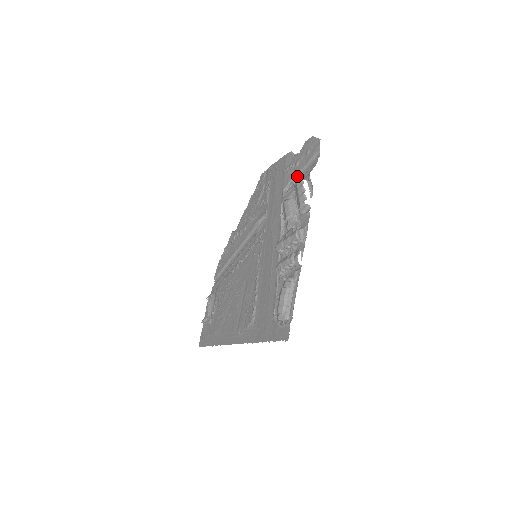
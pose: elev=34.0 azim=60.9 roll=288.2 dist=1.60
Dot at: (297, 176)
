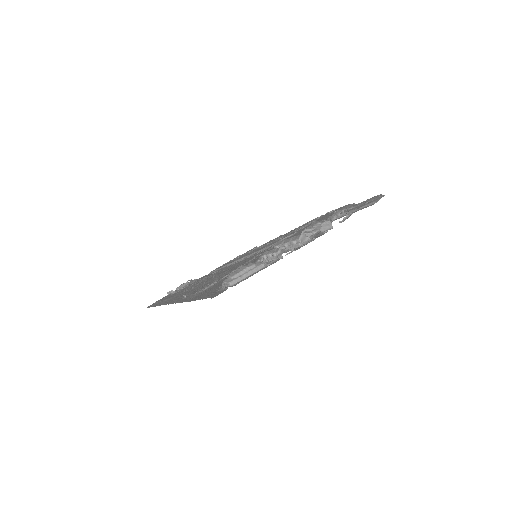
Dot at: (343, 215)
